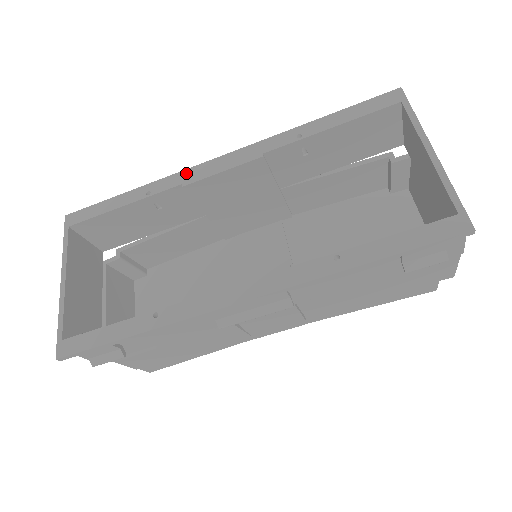
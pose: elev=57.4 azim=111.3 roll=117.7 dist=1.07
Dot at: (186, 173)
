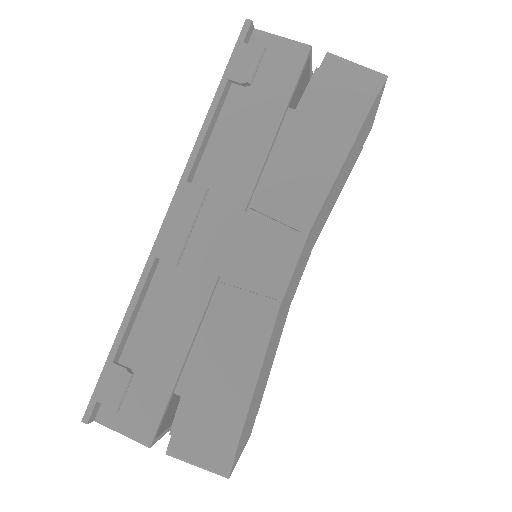
Dot at: occluded
